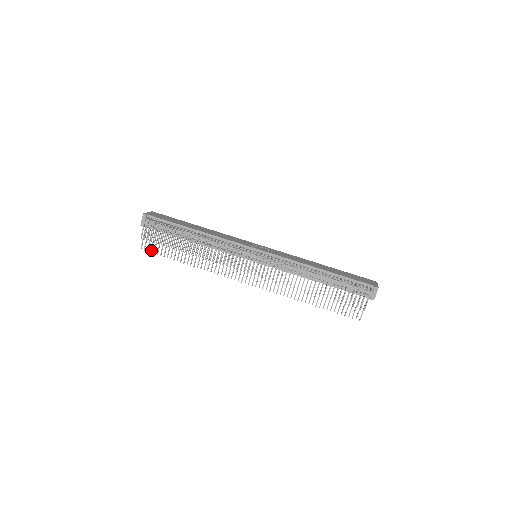
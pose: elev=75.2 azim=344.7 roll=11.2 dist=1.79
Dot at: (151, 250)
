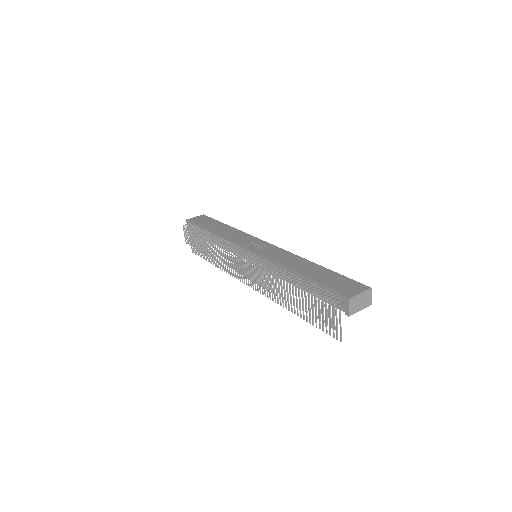
Dot at: (196, 253)
